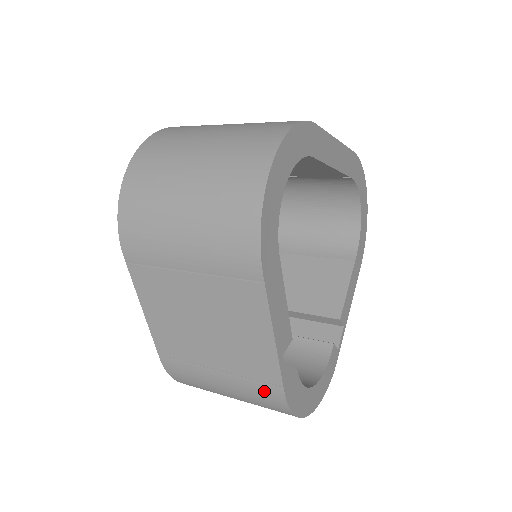
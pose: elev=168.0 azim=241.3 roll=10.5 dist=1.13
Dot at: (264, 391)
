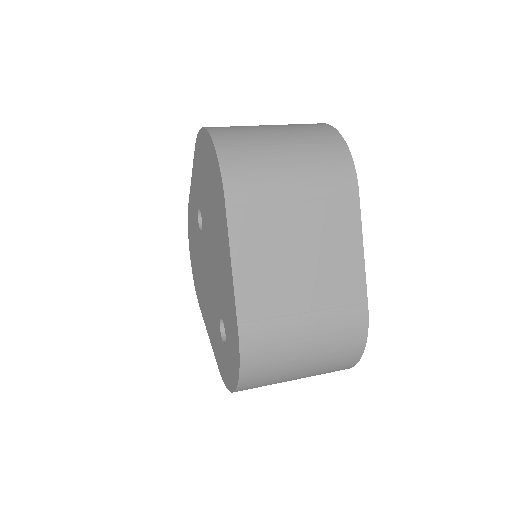
Dot at: (350, 317)
